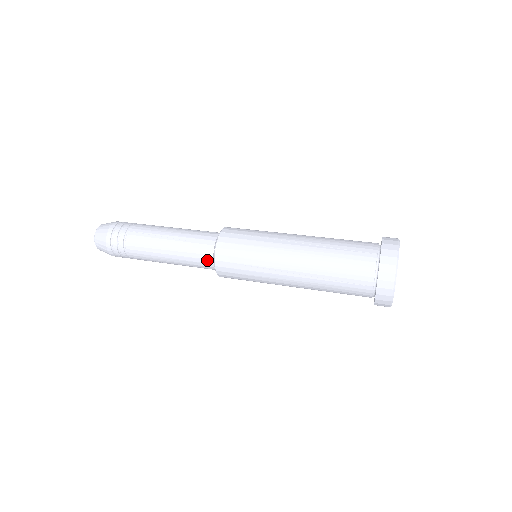
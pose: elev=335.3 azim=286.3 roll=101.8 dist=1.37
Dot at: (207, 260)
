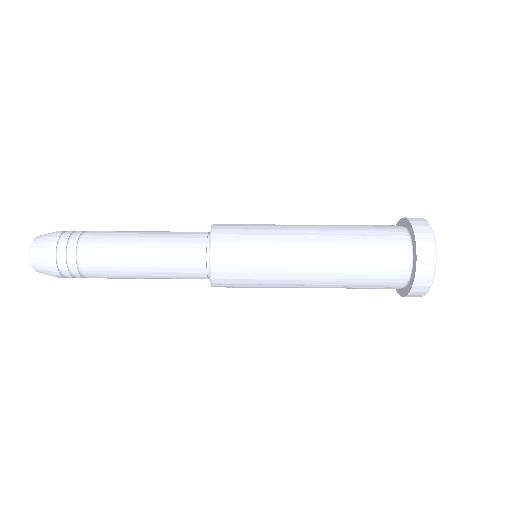
Dot at: occluded
